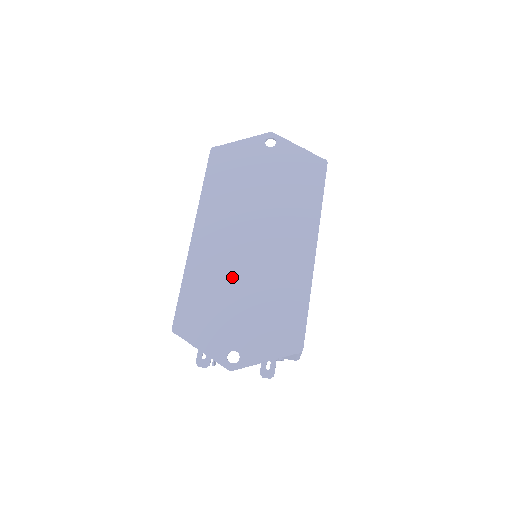
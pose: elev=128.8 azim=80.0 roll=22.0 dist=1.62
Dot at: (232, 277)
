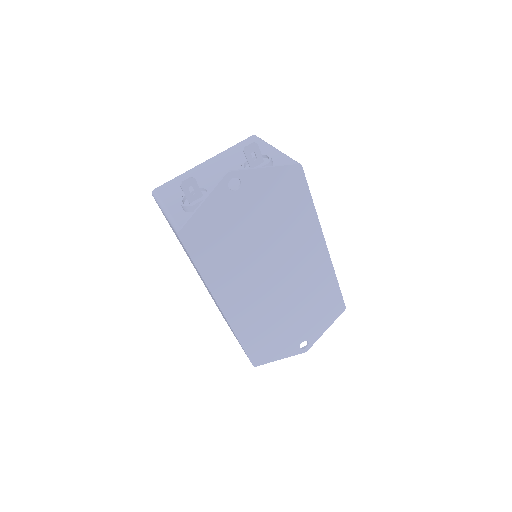
Dot at: (274, 310)
